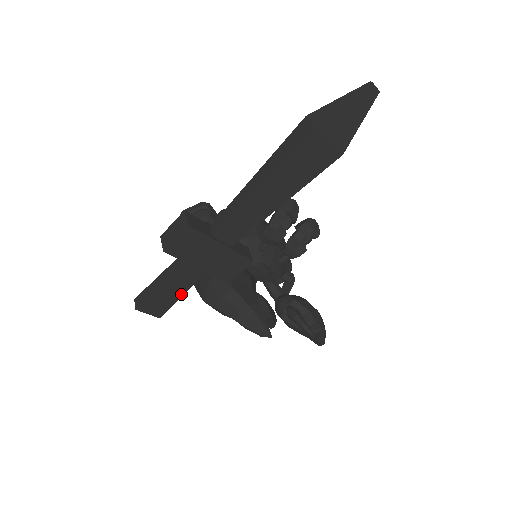
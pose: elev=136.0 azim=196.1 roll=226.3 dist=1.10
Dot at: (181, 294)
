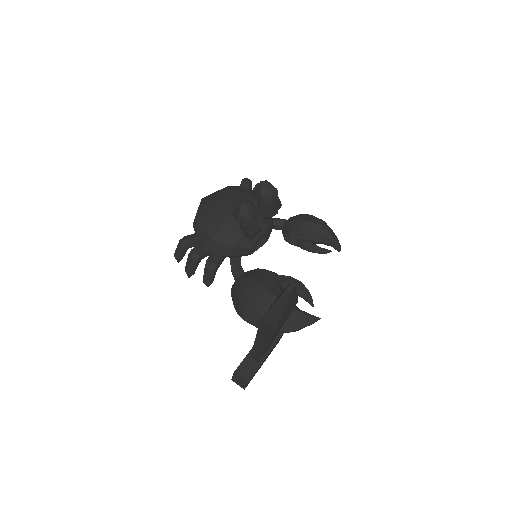
Dot at: occluded
